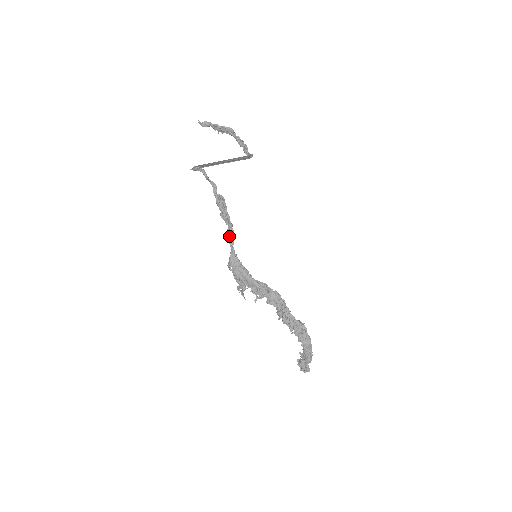
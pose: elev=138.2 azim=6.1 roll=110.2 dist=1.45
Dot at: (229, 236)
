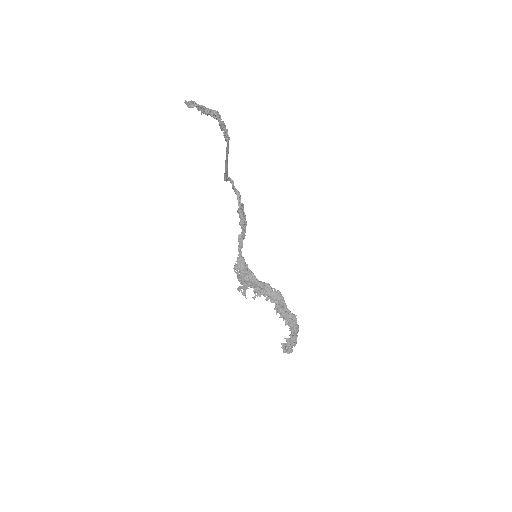
Dot at: (240, 241)
